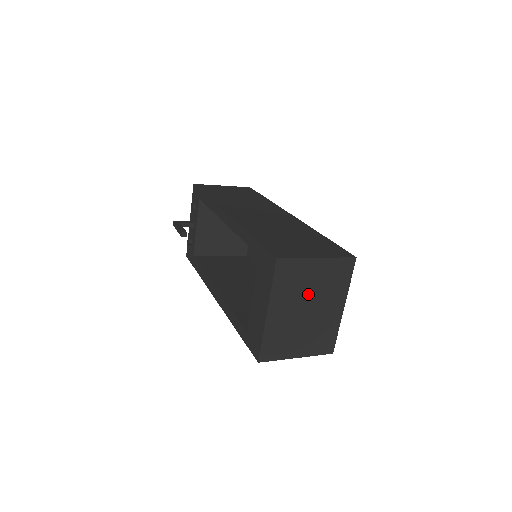
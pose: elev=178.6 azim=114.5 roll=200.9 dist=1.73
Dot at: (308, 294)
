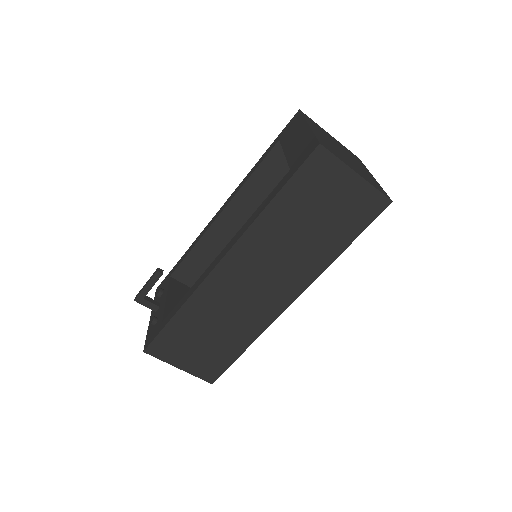
Dot at: (336, 145)
